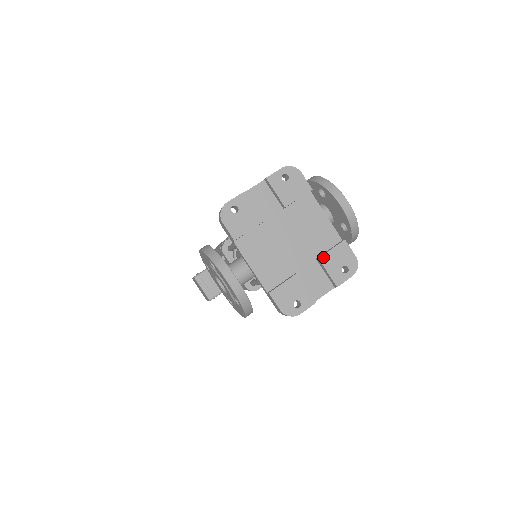
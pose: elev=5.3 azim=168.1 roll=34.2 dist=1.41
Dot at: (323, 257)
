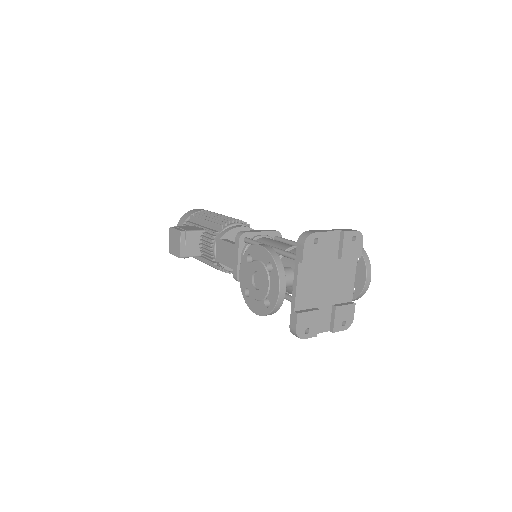
Dot at: (339, 307)
